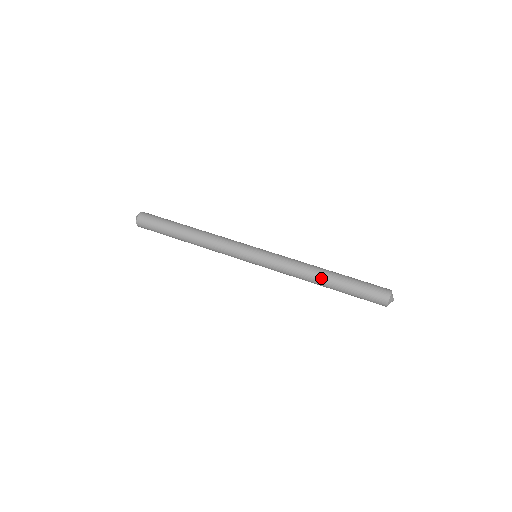
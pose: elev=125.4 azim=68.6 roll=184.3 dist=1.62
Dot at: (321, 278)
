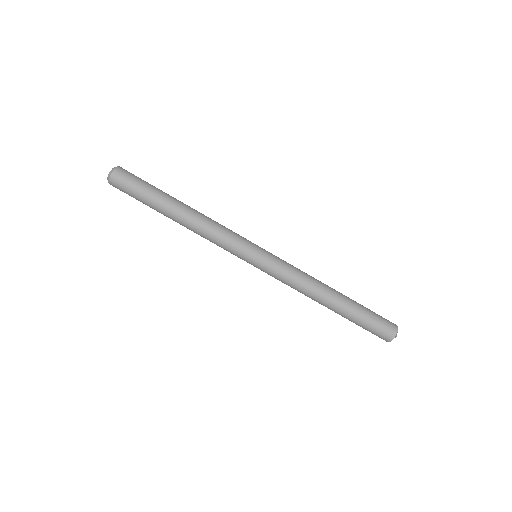
Dot at: (329, 297)
